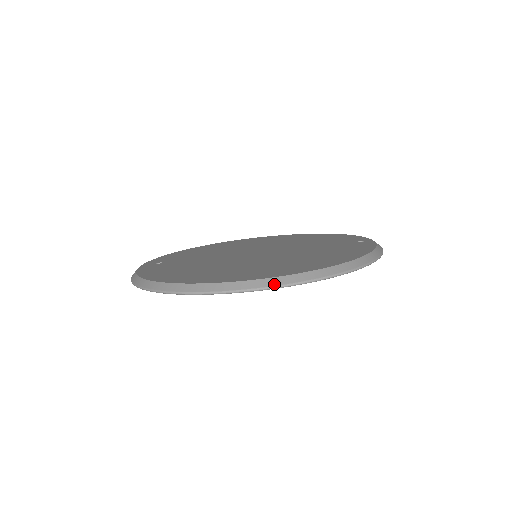
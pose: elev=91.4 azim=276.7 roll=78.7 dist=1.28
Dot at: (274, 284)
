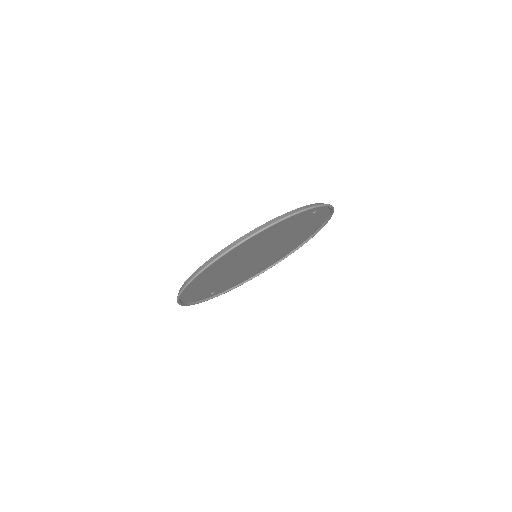
Dot at: (211, 261)
